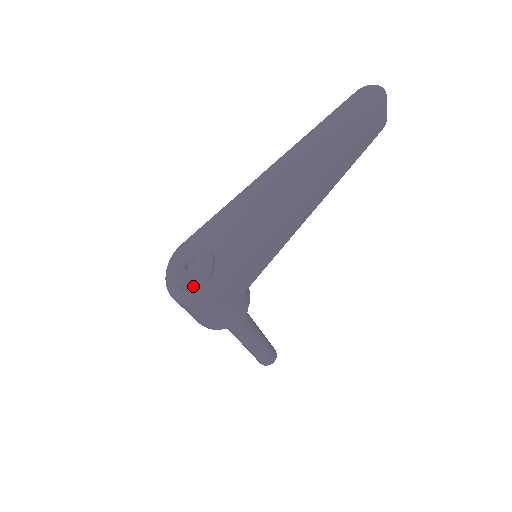
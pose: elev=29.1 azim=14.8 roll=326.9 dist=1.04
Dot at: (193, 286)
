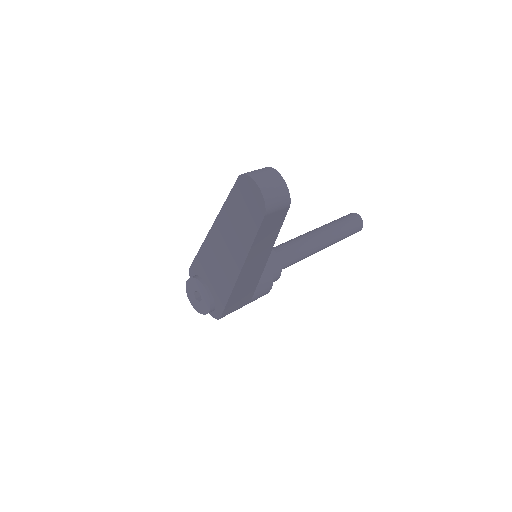
Dot at: (205, 314)
